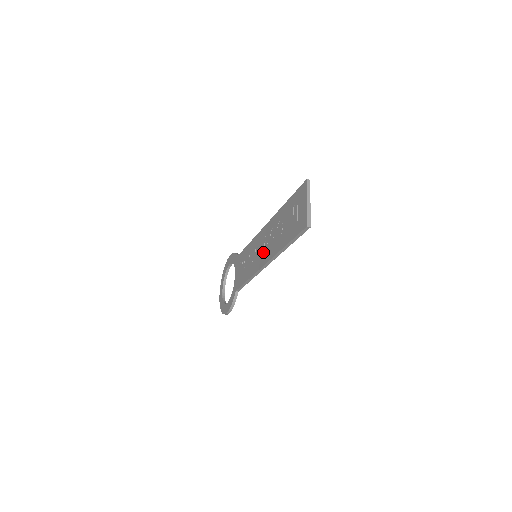
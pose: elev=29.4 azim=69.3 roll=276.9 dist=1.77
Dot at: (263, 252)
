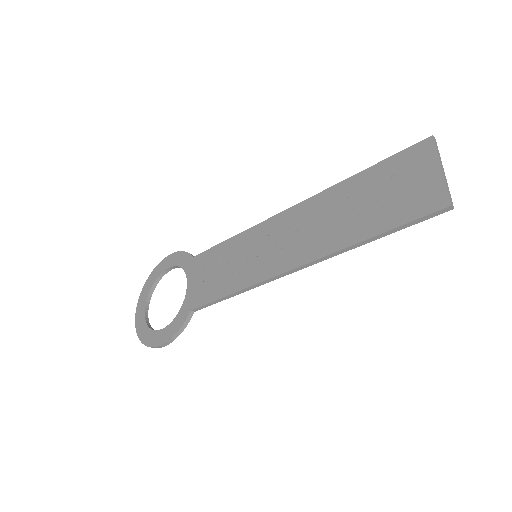
Dot at: (286, 249)
